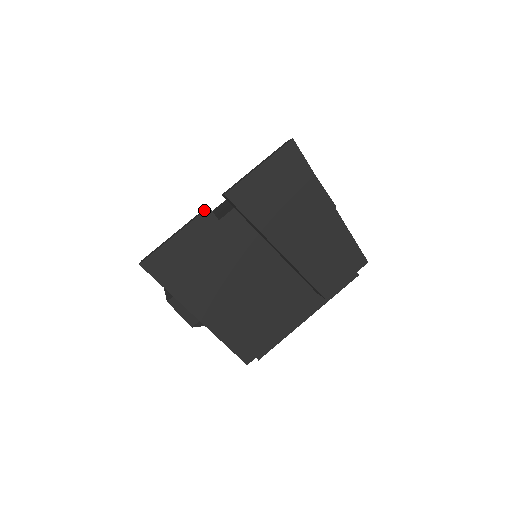
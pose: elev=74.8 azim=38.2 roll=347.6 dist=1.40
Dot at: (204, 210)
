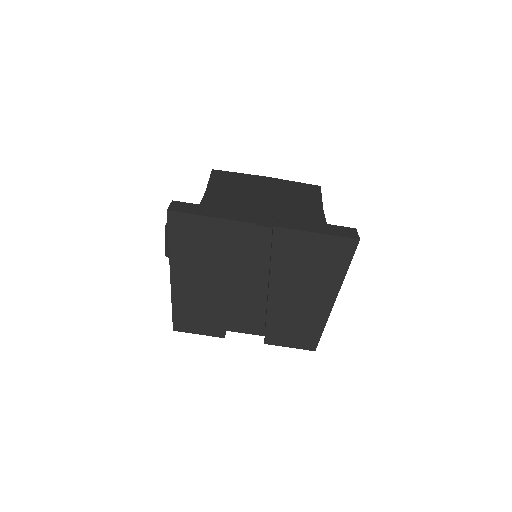
Dot at: (249, 221)
